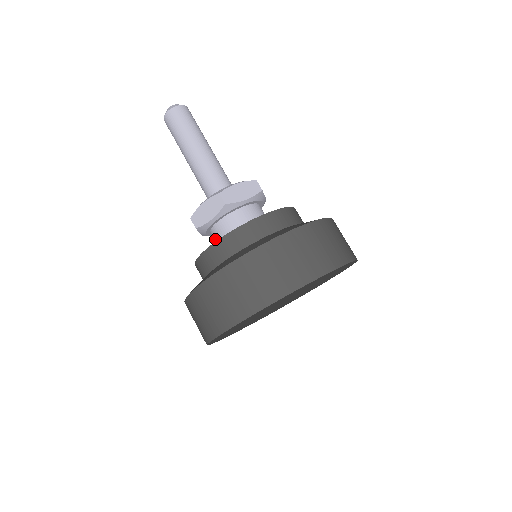
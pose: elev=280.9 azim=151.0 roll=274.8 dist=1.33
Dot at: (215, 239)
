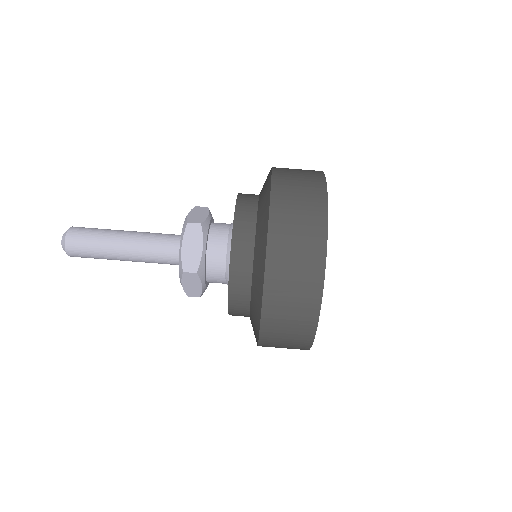
Dot at: (217, 272)
